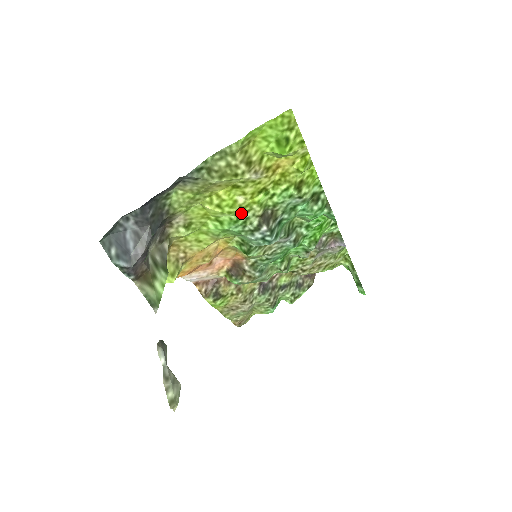
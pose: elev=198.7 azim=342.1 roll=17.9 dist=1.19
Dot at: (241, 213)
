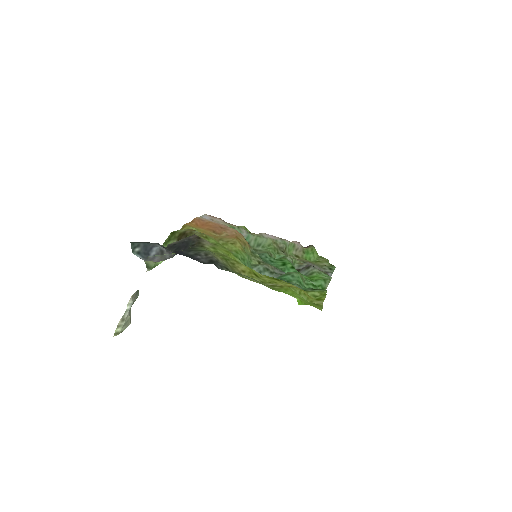
Dot at: occluded
